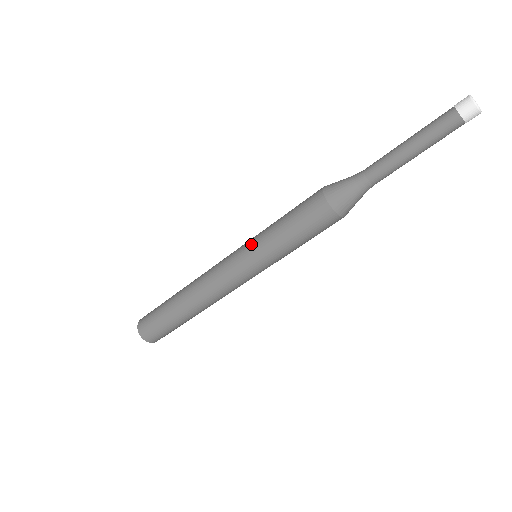
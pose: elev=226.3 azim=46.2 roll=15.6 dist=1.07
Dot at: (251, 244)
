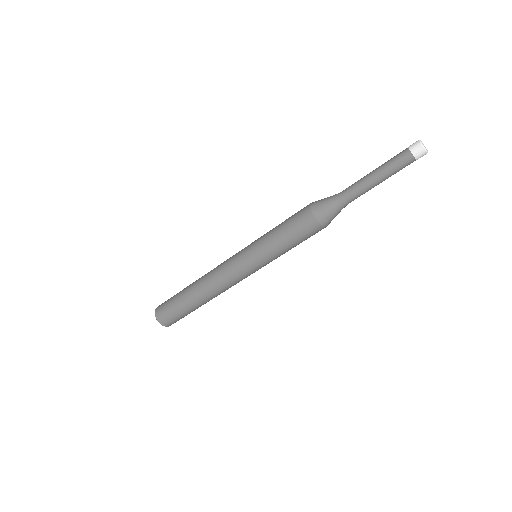
Dot at: (256, 255)
